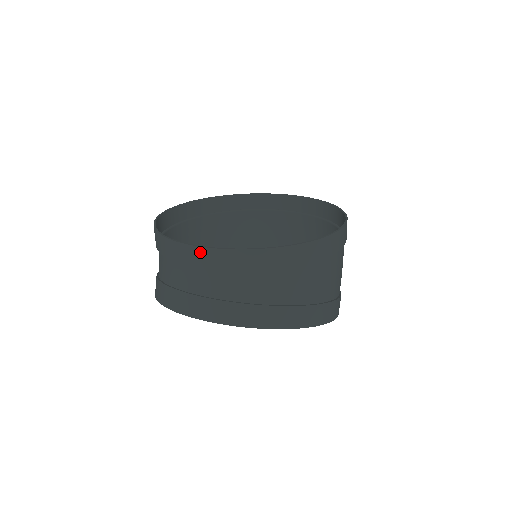
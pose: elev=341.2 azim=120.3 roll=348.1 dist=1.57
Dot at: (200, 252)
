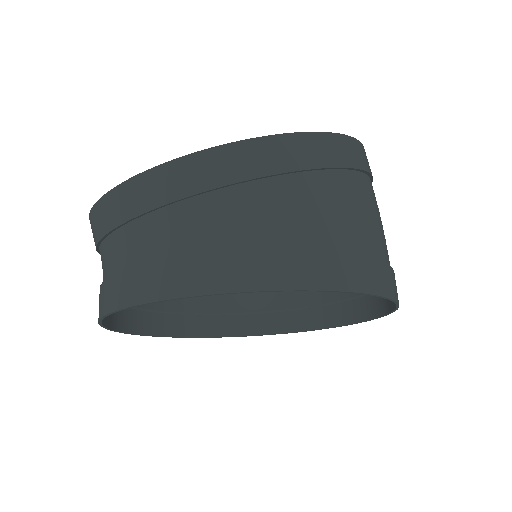
Dot at: (107, 202)
